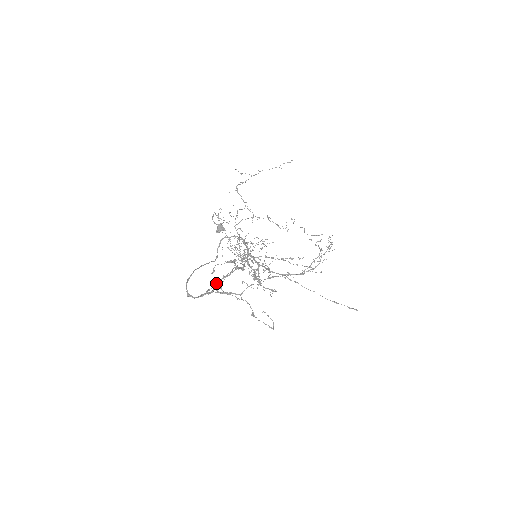
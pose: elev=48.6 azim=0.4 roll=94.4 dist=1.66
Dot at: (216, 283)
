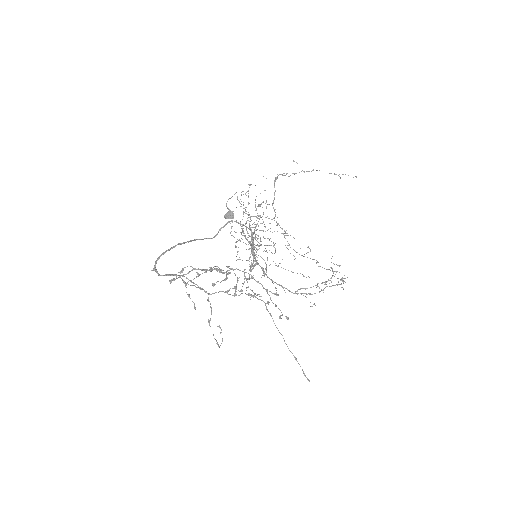
Dot at: (192, 269)
